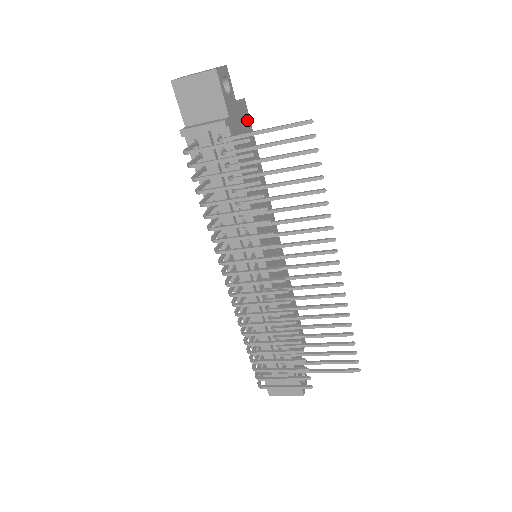
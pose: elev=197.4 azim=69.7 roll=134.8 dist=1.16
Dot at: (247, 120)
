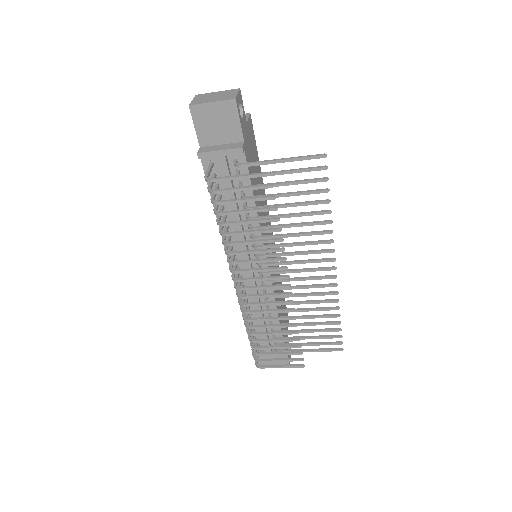
Dot at: (252, 134)
